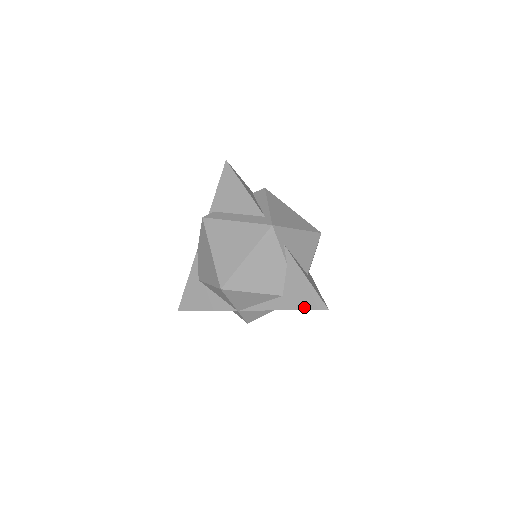
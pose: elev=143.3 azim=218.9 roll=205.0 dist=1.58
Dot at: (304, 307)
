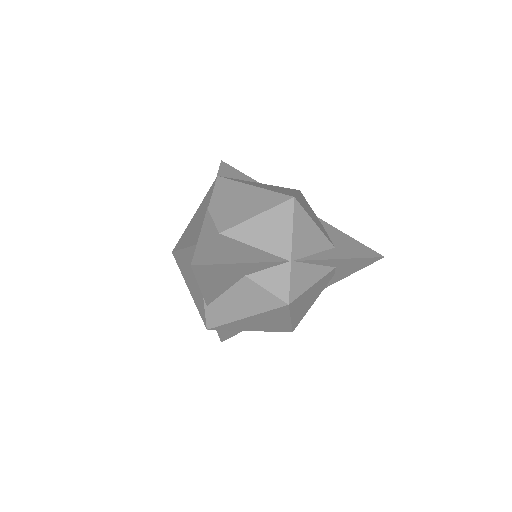
Dot at: (362, 255)
